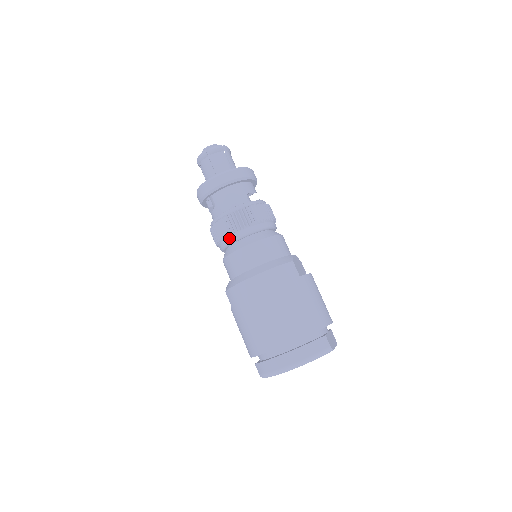
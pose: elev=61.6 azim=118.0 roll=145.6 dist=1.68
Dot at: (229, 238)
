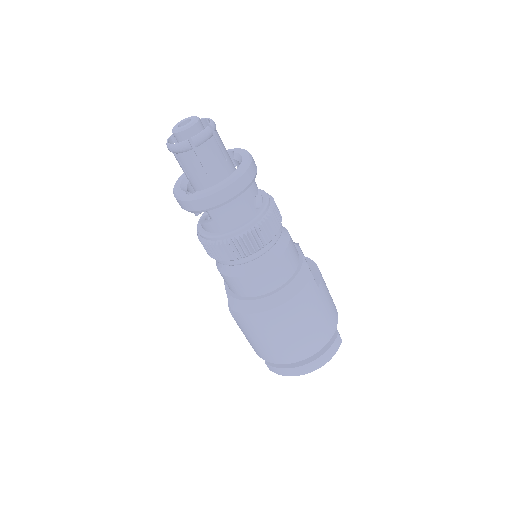
Dot at: (237, 261)
